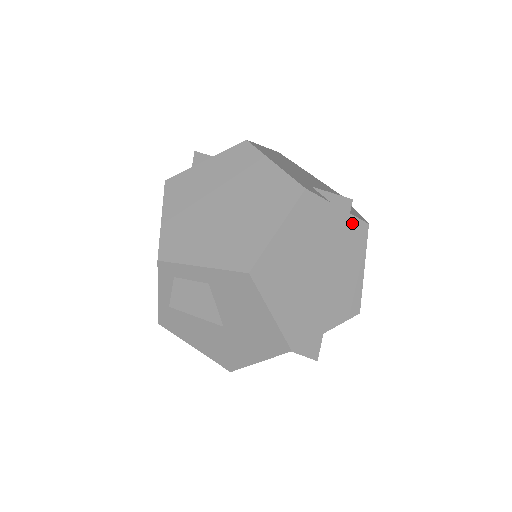
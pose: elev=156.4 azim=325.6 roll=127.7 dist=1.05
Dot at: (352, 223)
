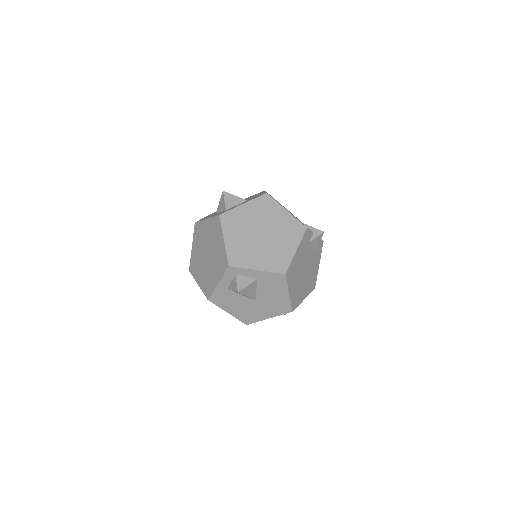
Dot at: occluded
